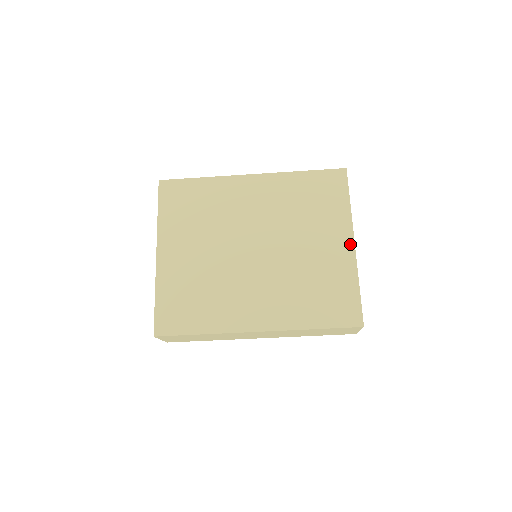
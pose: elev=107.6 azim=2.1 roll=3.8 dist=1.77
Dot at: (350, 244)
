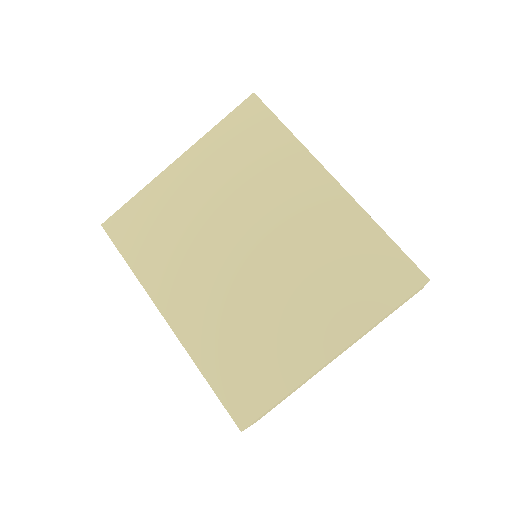
Dot at: (329, 353)
